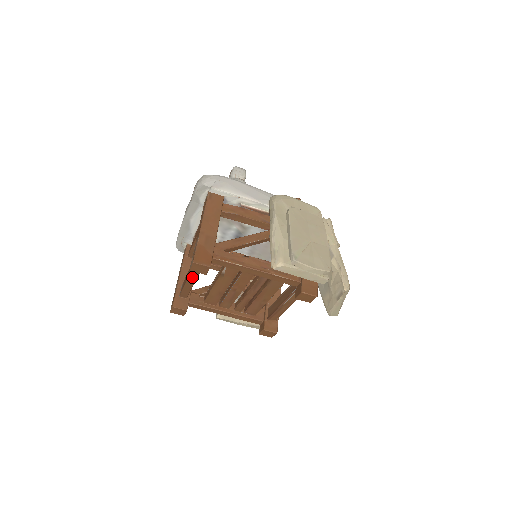
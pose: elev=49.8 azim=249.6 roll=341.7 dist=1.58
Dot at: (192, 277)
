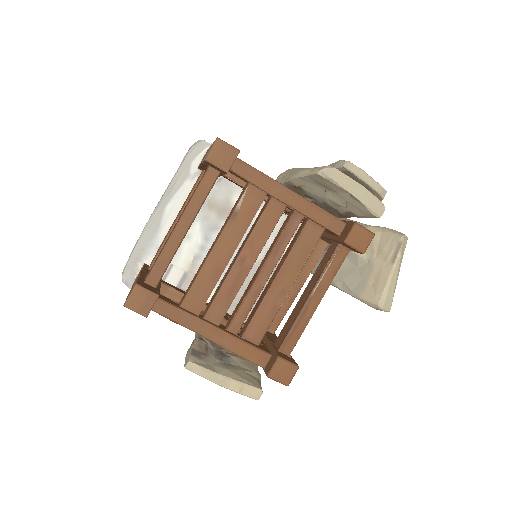
Dot at: (186, 217)
